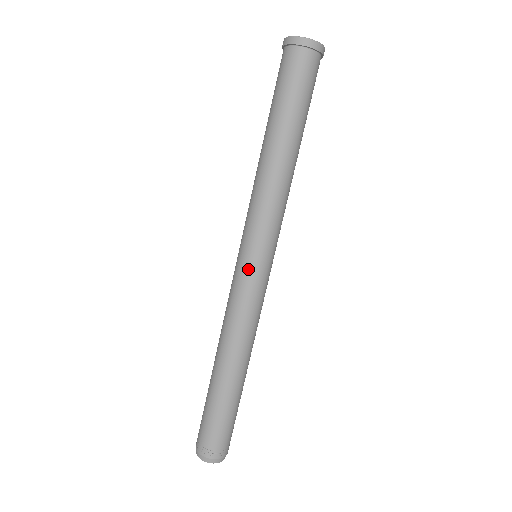
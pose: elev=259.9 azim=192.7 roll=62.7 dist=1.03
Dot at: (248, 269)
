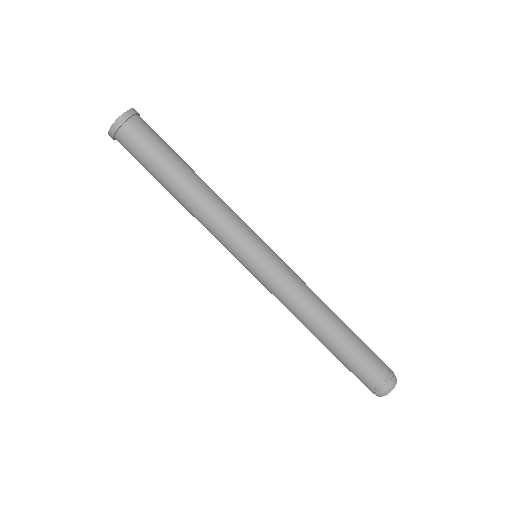
Dot at: (253, 274)
